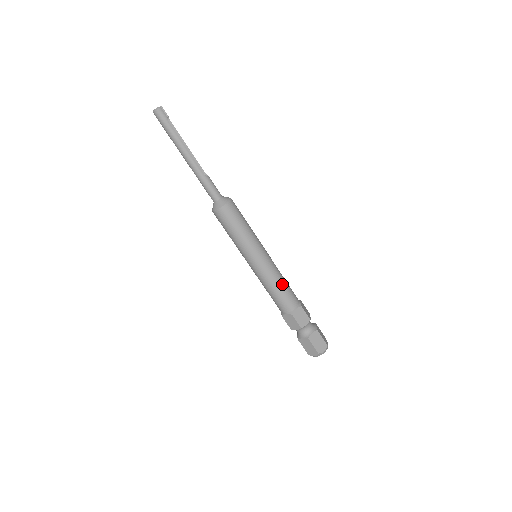
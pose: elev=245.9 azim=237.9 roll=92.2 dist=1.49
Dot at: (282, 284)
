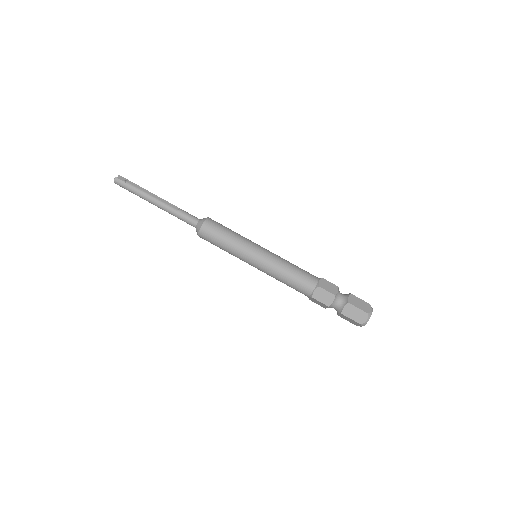
Dot at: (288, 273)
